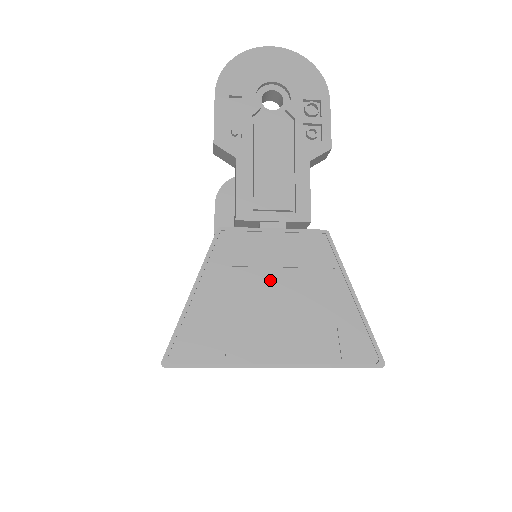
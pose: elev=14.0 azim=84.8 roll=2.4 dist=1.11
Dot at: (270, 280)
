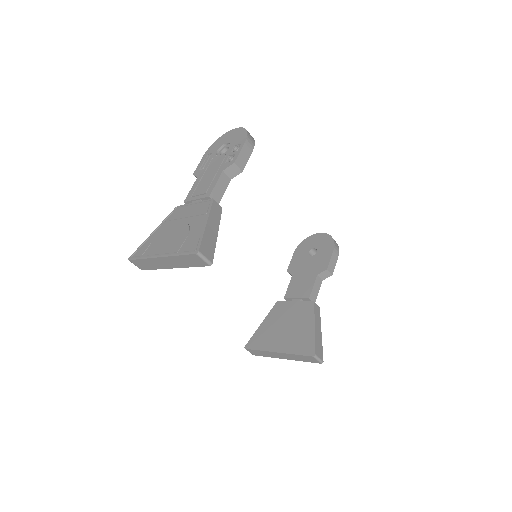
Dot at: (180, 223)
